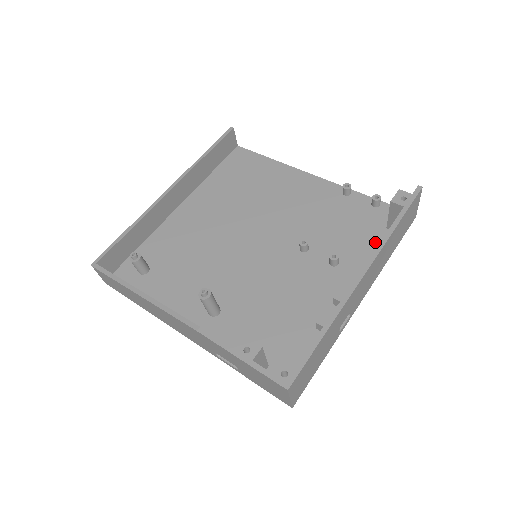
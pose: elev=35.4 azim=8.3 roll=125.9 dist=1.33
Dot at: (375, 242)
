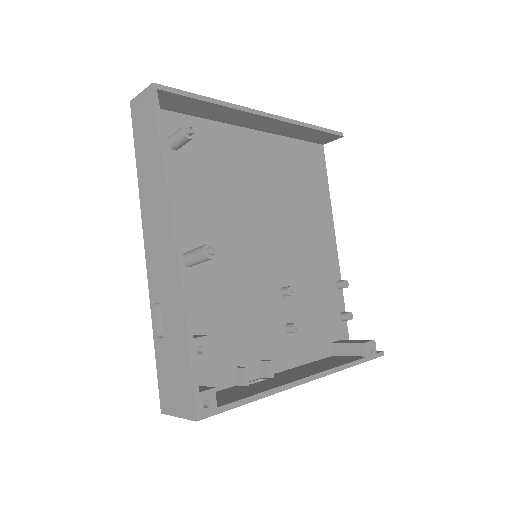
Dot at: (319, 344)
